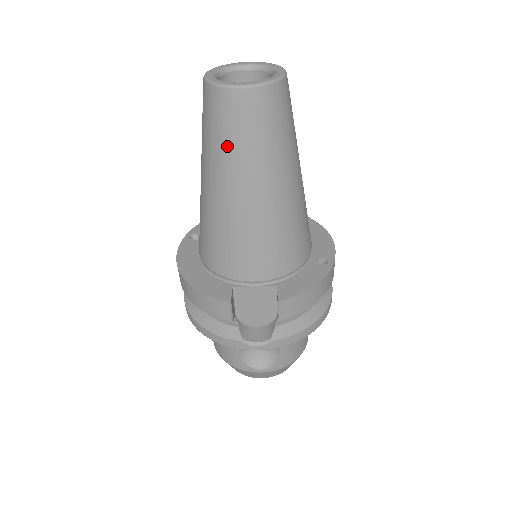
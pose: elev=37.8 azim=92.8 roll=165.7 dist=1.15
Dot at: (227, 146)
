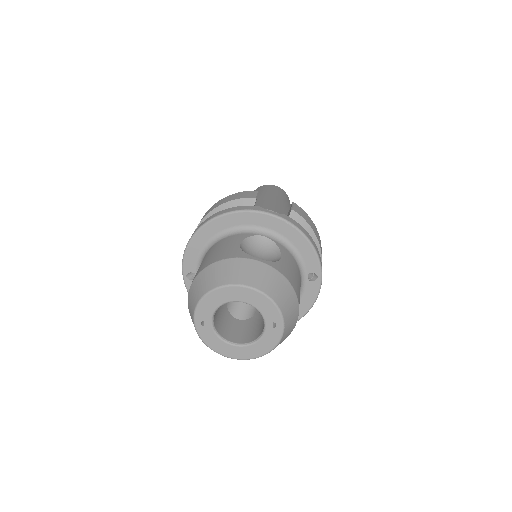
Dot at: (264, 190)
